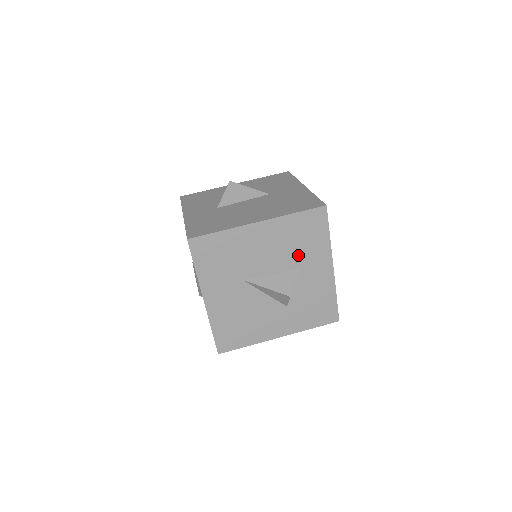
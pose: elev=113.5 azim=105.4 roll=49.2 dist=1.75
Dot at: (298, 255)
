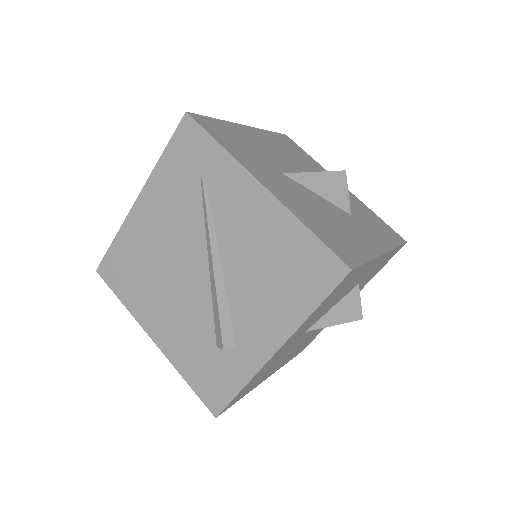
Dot at: (306, 166)
